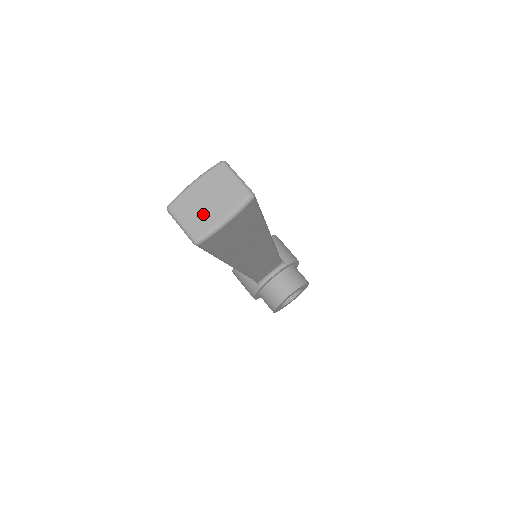
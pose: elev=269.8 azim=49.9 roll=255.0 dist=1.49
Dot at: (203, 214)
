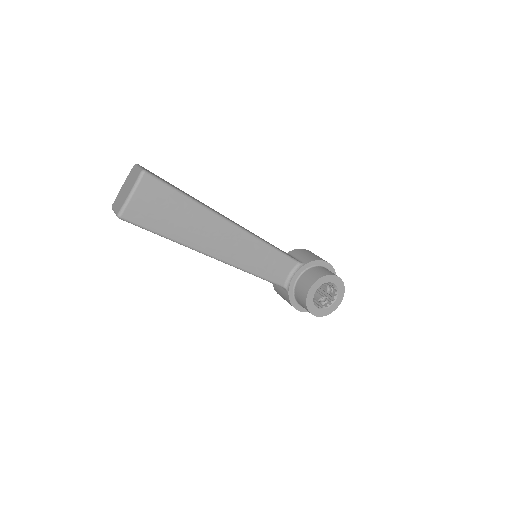
Dot at: (122, 198)
